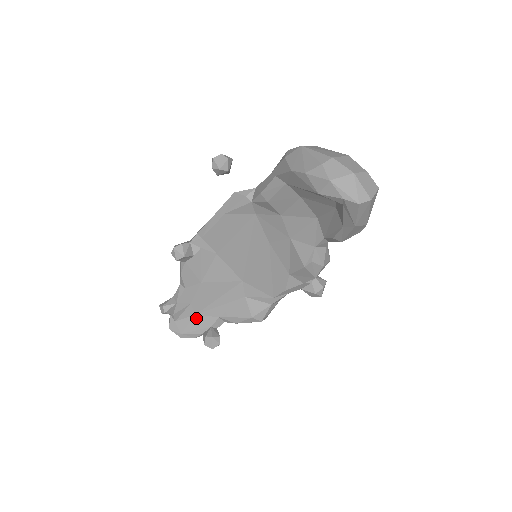
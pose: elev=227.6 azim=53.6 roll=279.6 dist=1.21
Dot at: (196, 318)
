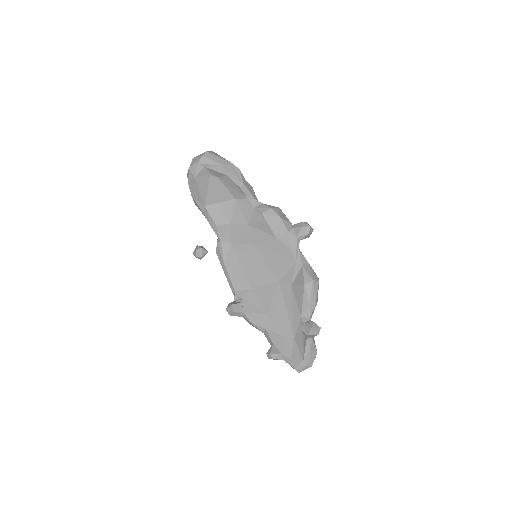
Dot at: (296, 340)
